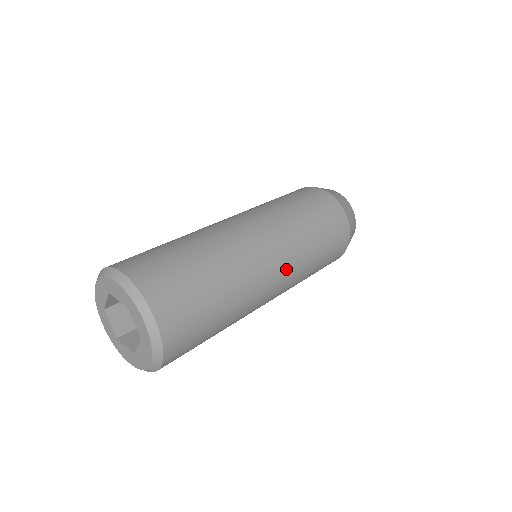
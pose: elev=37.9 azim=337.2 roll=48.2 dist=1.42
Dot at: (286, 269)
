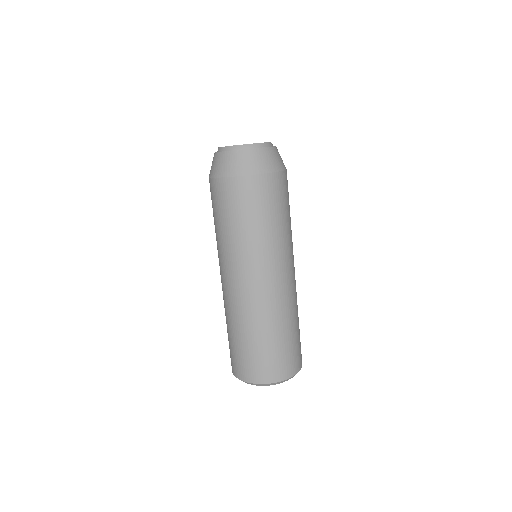
Dot at: (288, 264)
